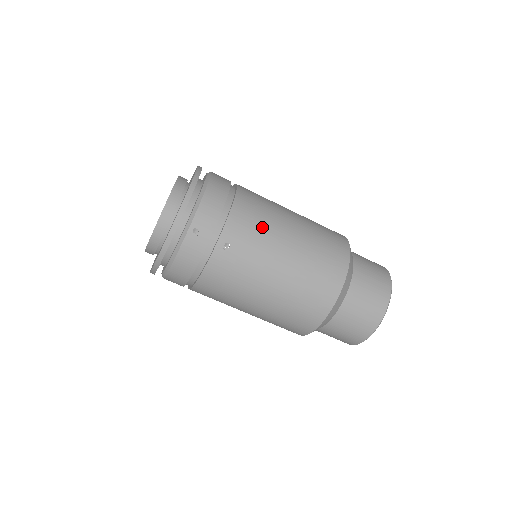
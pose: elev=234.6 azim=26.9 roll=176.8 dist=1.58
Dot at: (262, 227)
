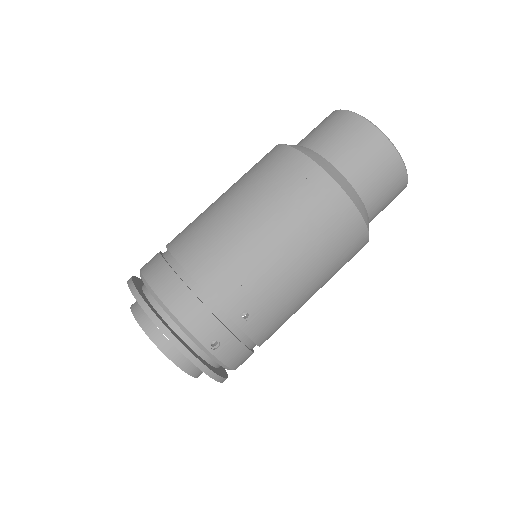
Dot at: (242, 266)
